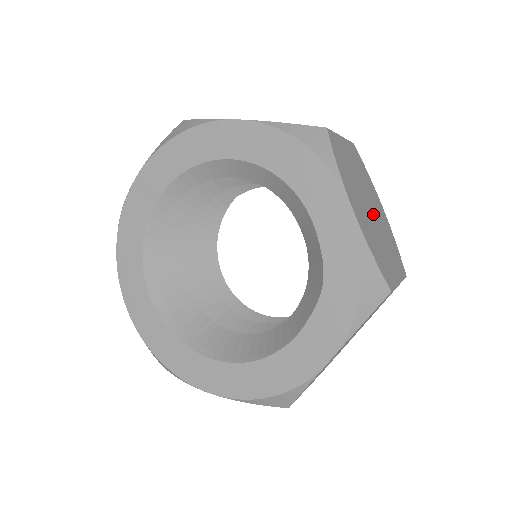
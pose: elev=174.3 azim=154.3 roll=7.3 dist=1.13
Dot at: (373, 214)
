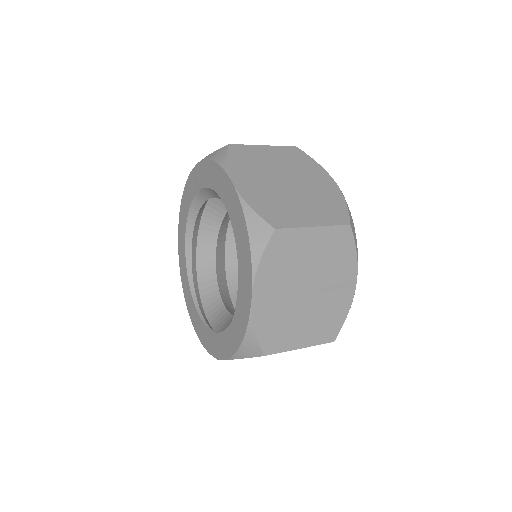
Dot at: (310, 294)
